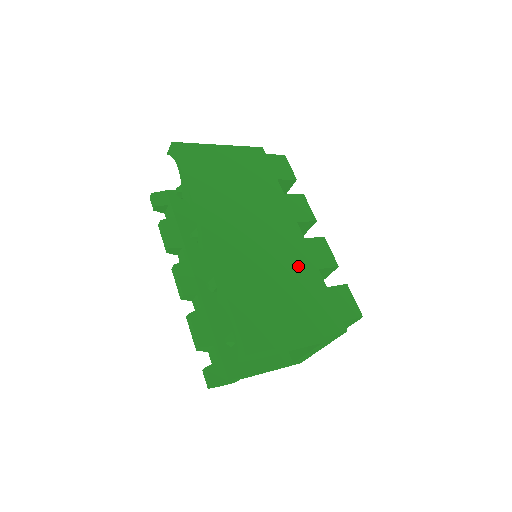
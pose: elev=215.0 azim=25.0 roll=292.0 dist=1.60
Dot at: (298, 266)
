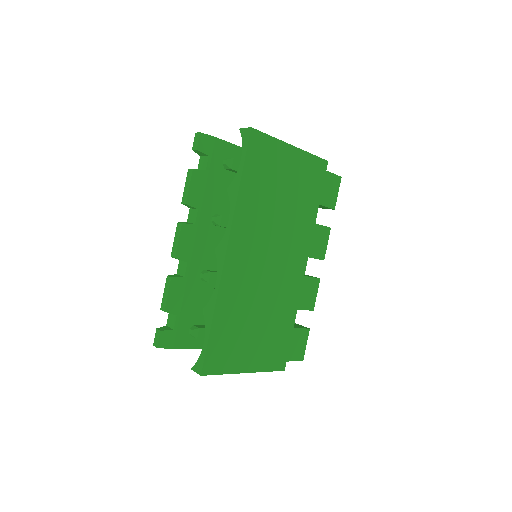
Dot at: (284, 303)
